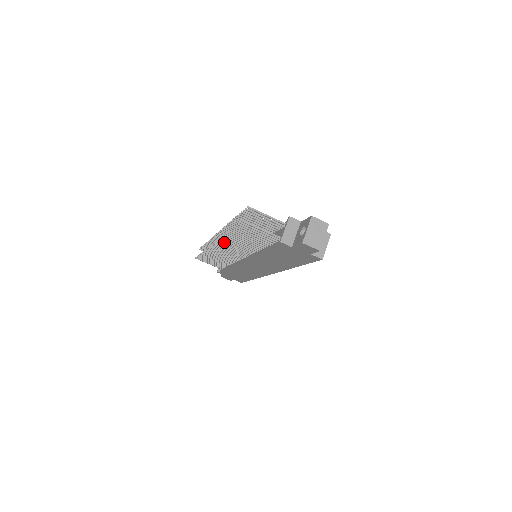
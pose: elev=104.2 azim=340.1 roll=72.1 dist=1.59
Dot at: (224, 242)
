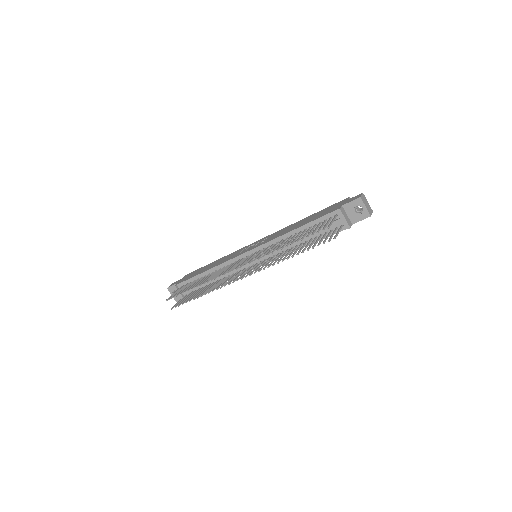
Dot at: occluded
